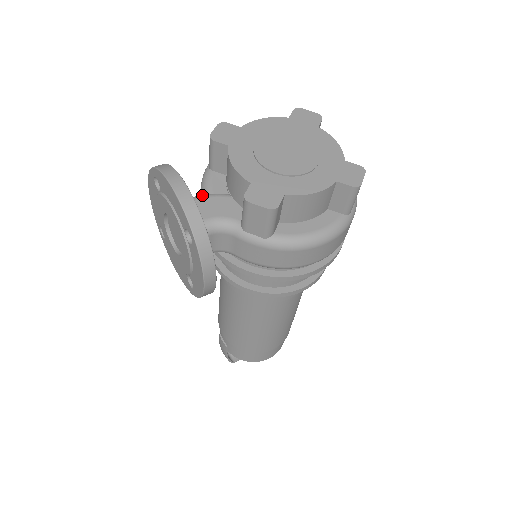
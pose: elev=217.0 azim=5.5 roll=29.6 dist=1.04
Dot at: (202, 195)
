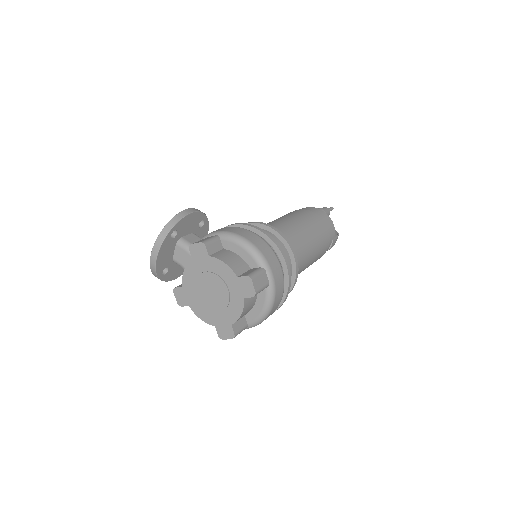
Dot at: occluded
